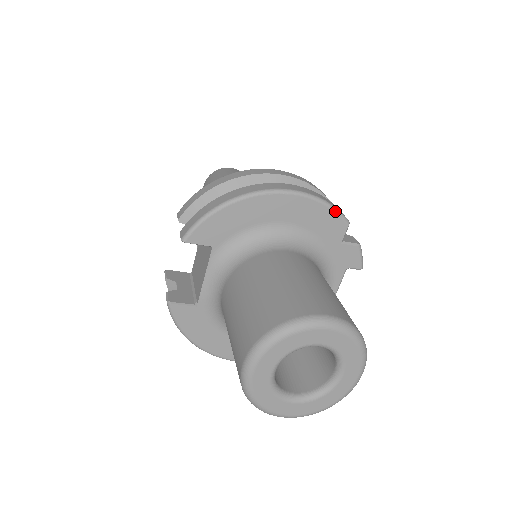
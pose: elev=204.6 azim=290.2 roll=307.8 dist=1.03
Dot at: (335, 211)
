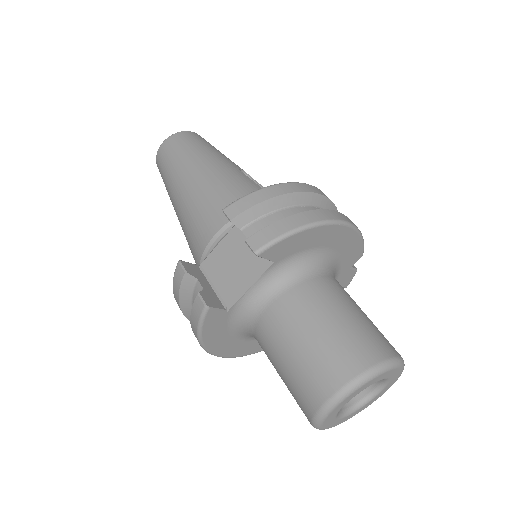
Dot at: (363, 244)
